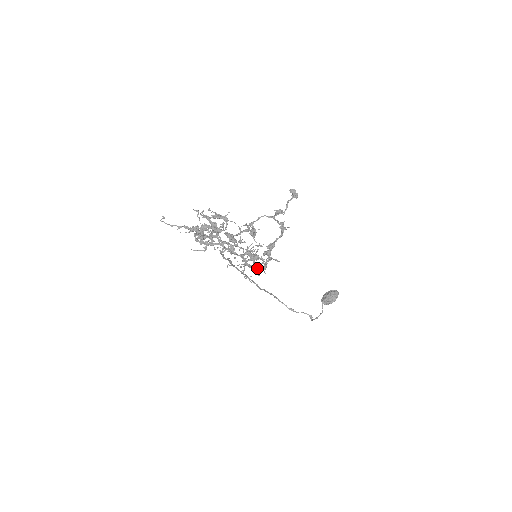
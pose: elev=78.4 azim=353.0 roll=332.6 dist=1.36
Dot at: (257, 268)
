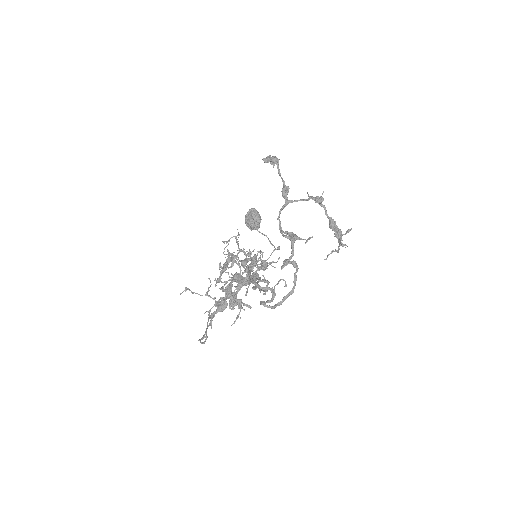
Dot at: occluded
